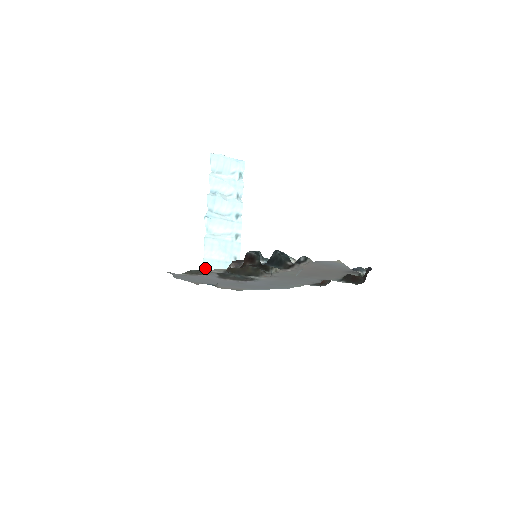
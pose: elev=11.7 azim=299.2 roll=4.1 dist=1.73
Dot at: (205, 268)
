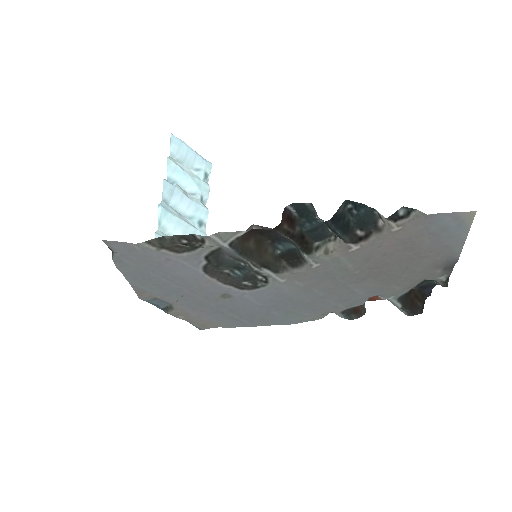
Dot at: occluded
